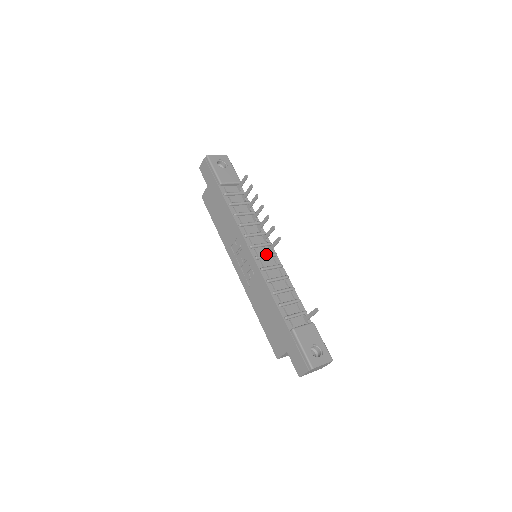
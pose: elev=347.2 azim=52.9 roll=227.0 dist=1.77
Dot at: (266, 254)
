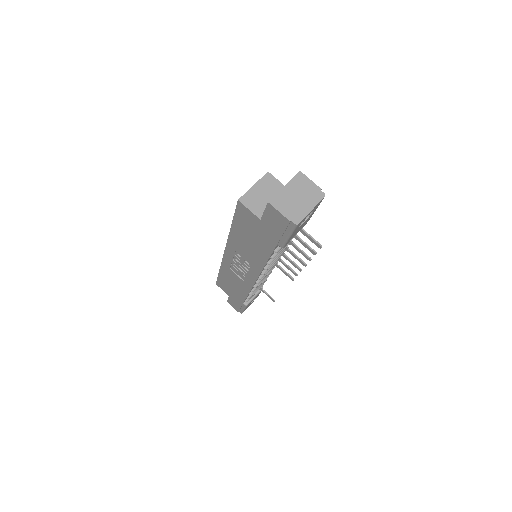
Dot at: occluded
